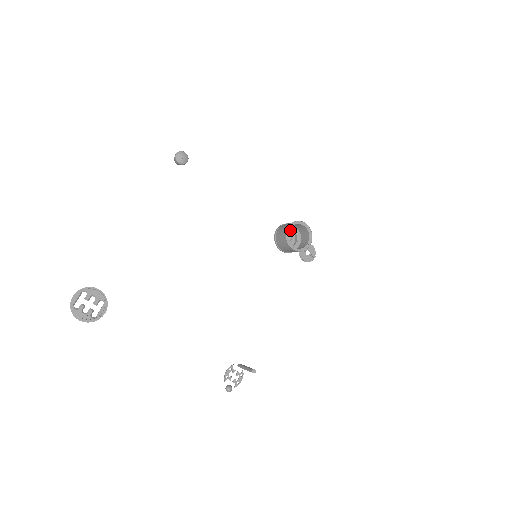
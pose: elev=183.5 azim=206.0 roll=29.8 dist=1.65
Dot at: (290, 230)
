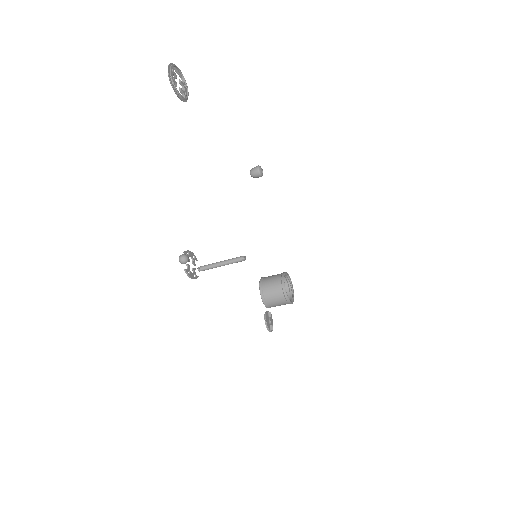
Dot at: occluded
